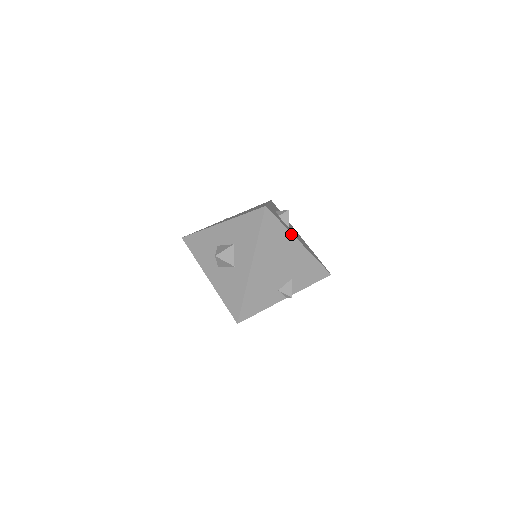
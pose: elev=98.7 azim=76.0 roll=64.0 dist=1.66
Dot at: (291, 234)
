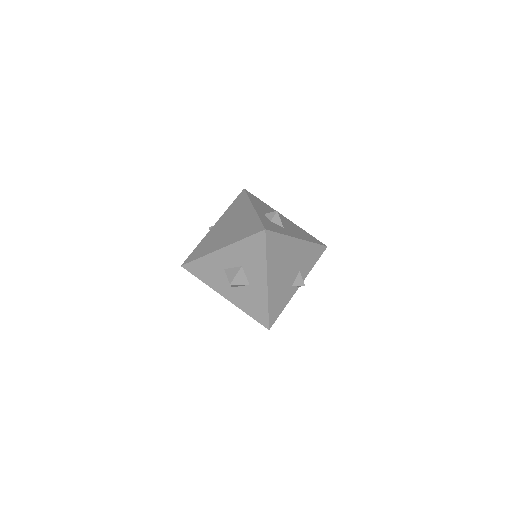
Dot at: (290, 237)
